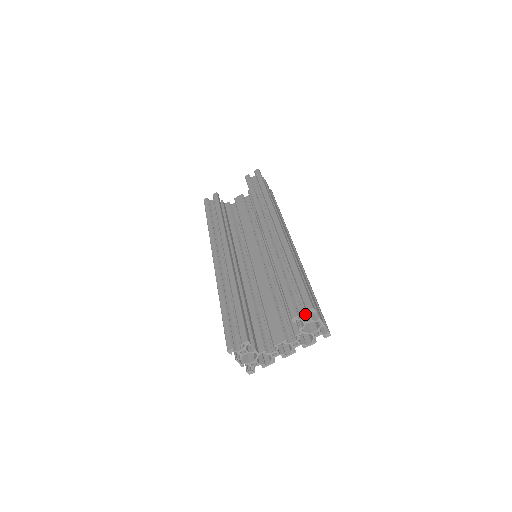
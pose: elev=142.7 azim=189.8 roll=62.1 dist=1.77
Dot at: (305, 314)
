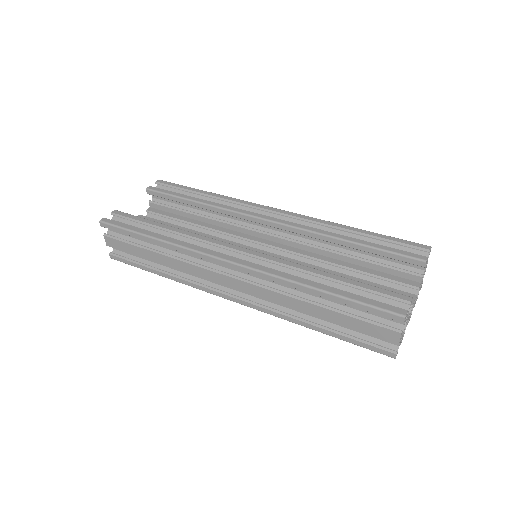
Dot at: occluded
